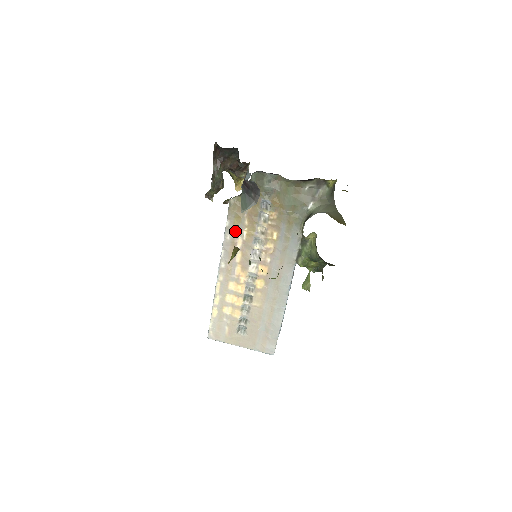
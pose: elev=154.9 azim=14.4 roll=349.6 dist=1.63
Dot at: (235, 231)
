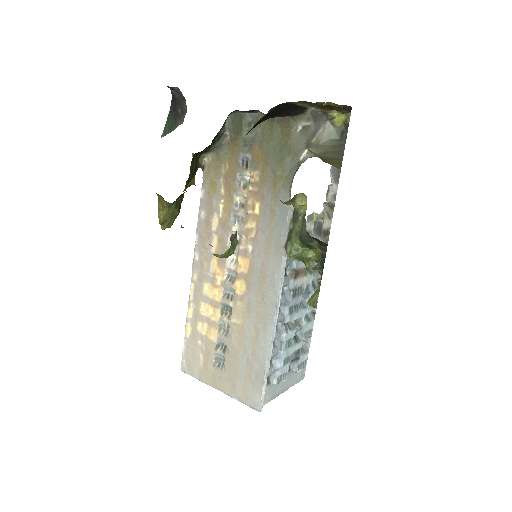
Dot at: (210, 205)
